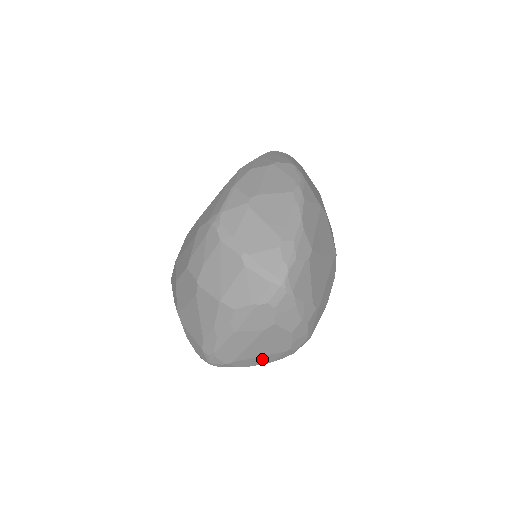
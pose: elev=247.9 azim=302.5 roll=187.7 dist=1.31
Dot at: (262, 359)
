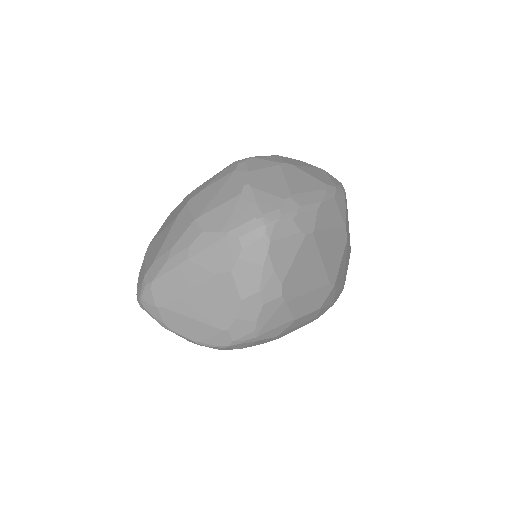
Dot at: (193, 327)
